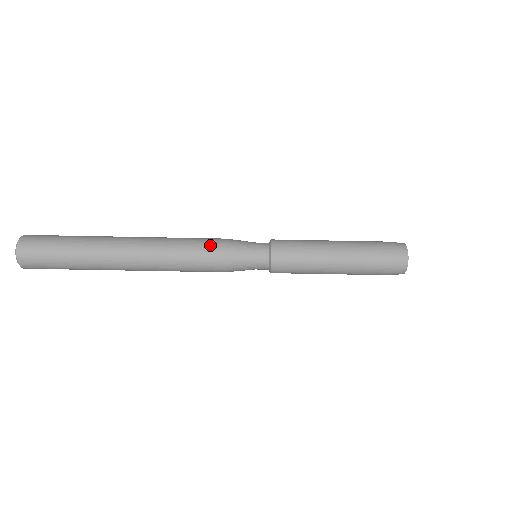
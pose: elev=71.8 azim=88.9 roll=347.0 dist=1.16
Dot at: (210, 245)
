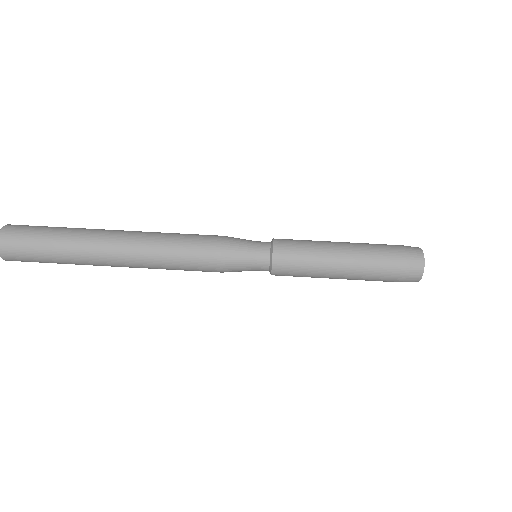
Dot at: (205, 246)
